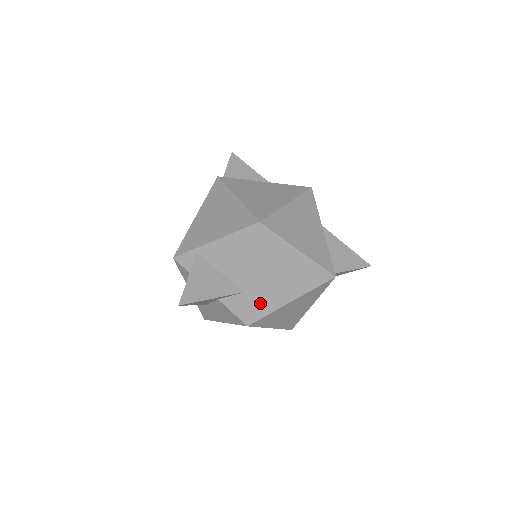
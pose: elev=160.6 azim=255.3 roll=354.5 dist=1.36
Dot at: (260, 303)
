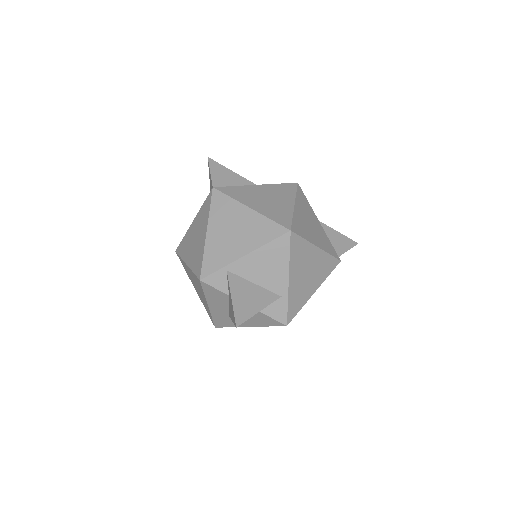
Dot at: (294, 302)
